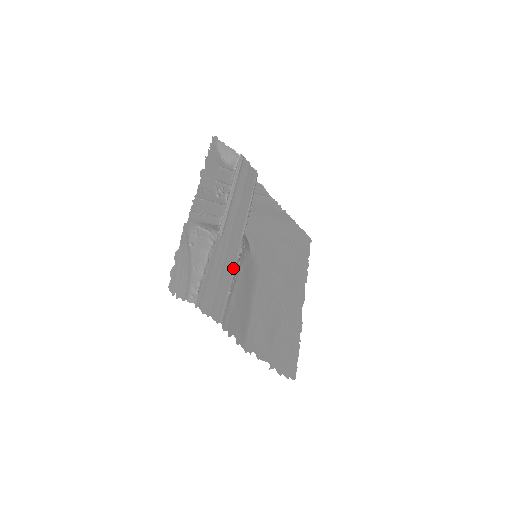
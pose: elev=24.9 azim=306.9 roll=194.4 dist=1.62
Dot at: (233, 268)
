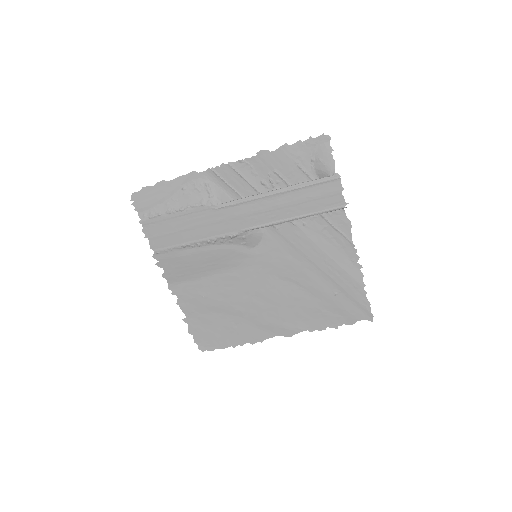
Dot at: (207, 237)
